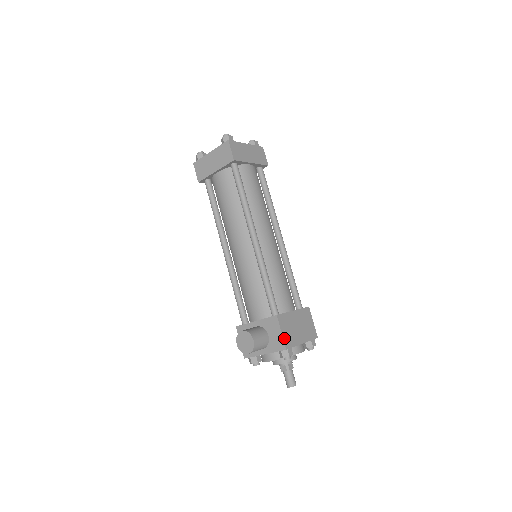
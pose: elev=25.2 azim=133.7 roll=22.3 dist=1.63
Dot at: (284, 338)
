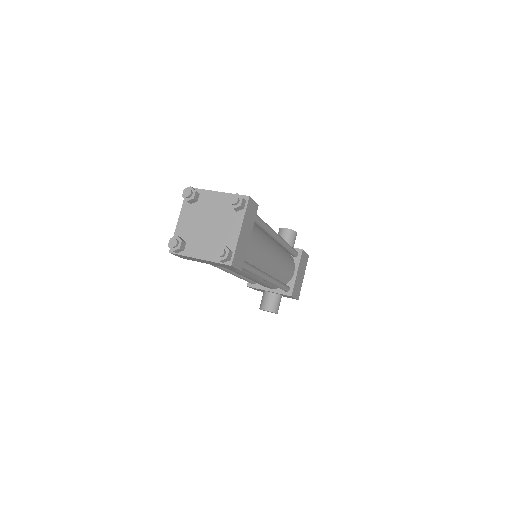
Dot at: (296, 298)
